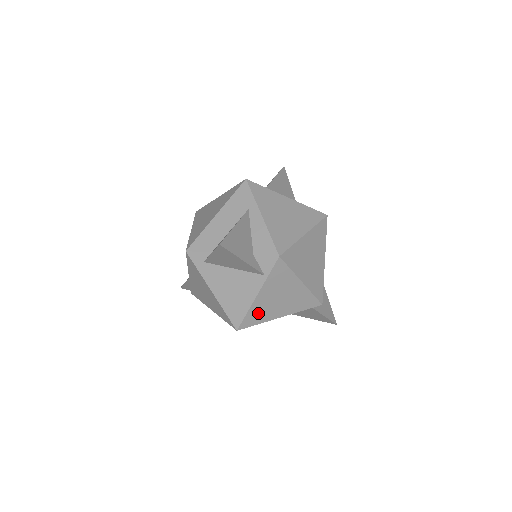
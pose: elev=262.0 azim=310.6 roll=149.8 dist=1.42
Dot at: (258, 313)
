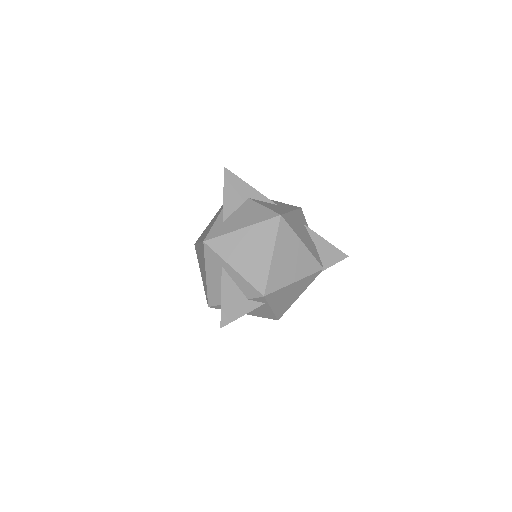
Dot at: (282, 308)
